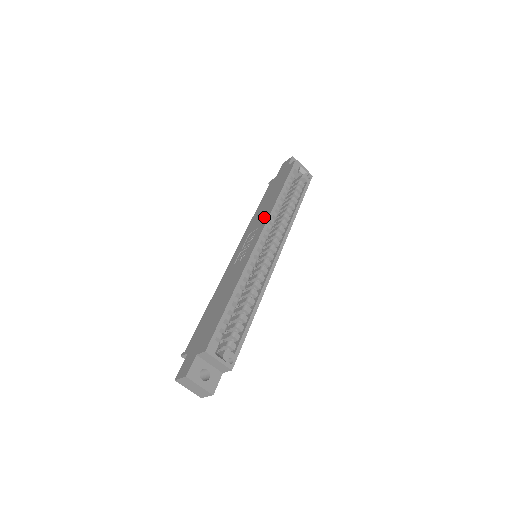
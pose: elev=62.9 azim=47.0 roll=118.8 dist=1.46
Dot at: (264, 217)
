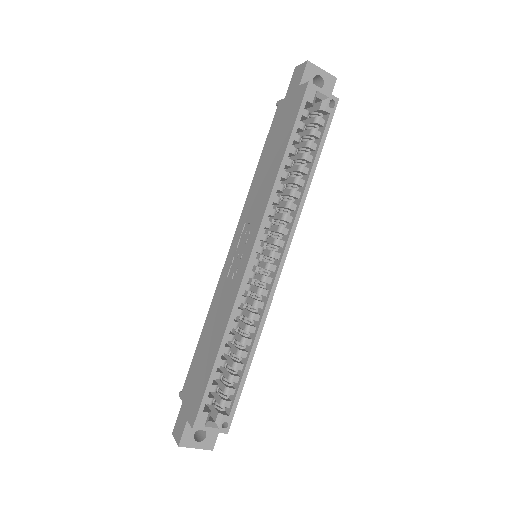
Dot at: (260, 205)
